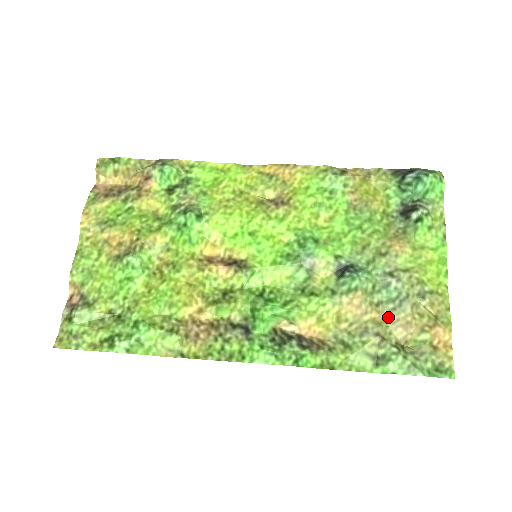
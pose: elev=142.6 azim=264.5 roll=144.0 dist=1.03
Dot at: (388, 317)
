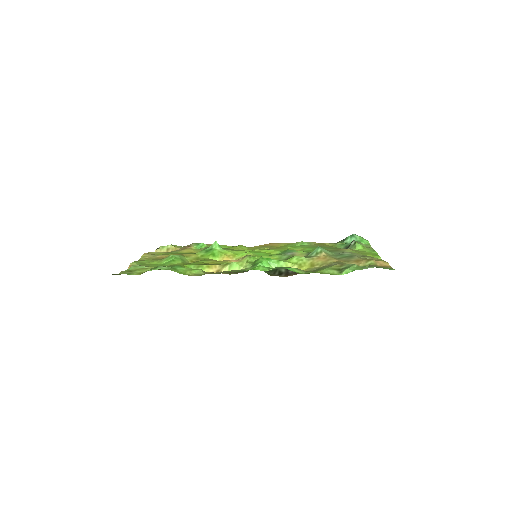
Dot at: (344, 261)
